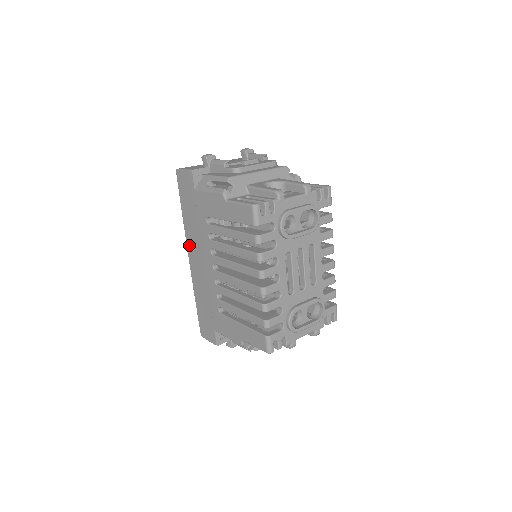
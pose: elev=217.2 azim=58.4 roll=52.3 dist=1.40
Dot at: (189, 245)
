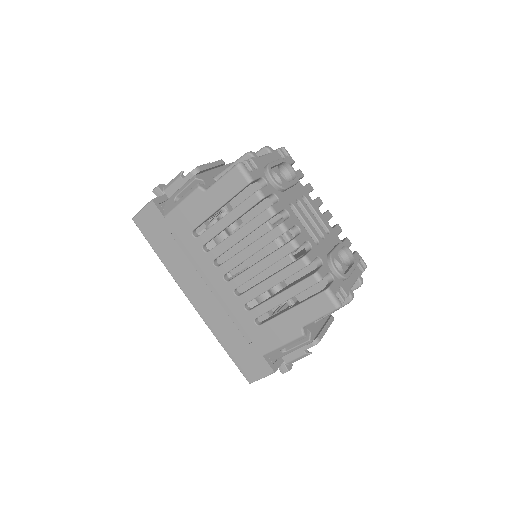
Dot at: (185, 287)
